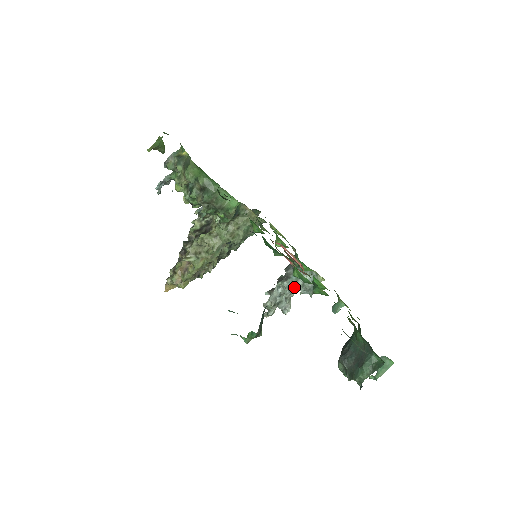
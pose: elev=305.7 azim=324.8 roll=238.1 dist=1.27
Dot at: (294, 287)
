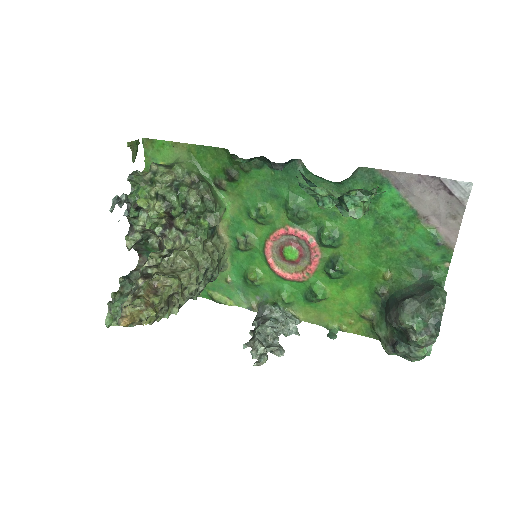
Dot at: (277, 328)
